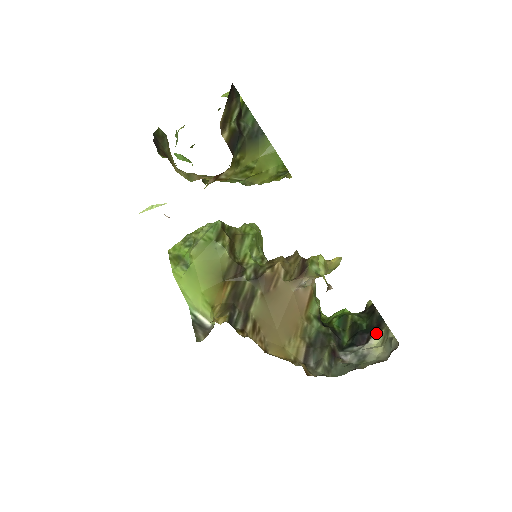
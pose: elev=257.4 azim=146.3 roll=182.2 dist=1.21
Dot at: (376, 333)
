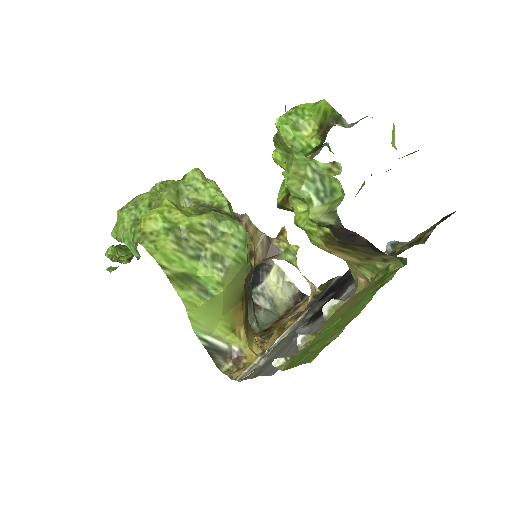
Dot at: (268, 271)
